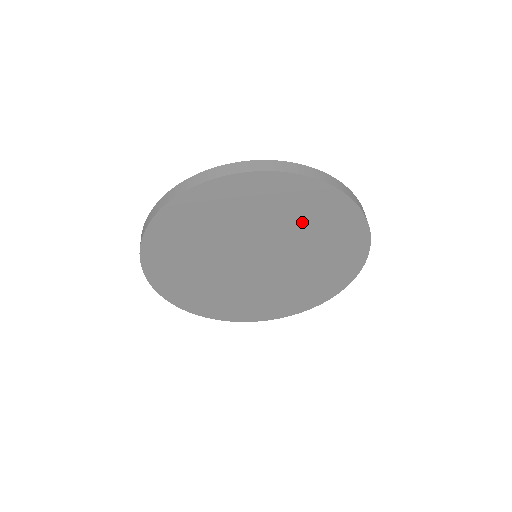
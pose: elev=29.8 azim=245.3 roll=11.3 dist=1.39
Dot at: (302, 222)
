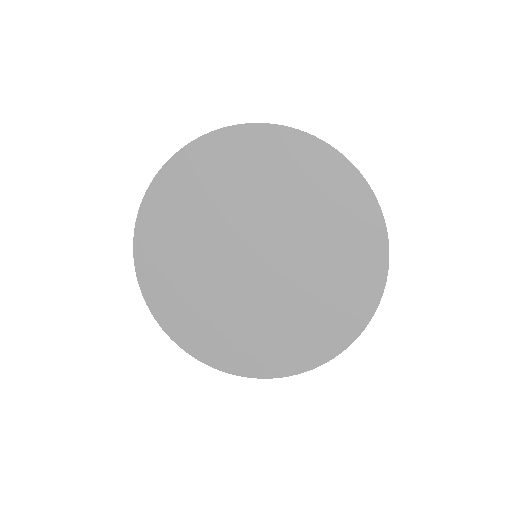
Dot at: (328, 234)
